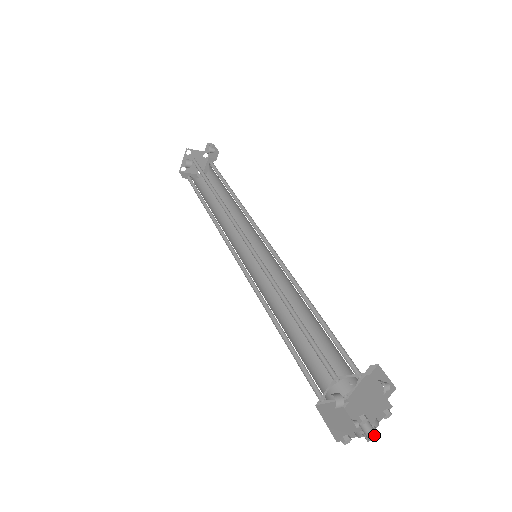
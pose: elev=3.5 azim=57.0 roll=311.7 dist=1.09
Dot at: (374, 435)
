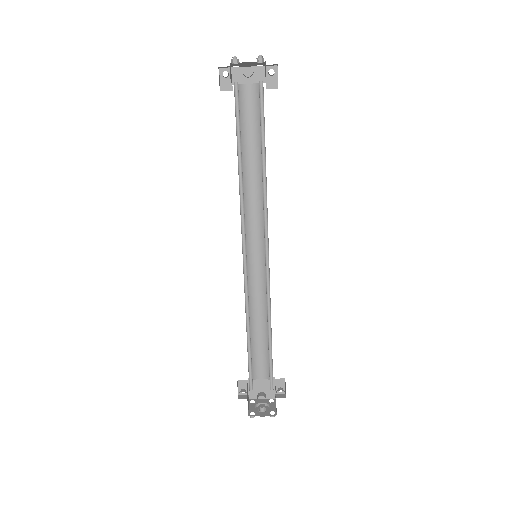
Dot at: occluded
